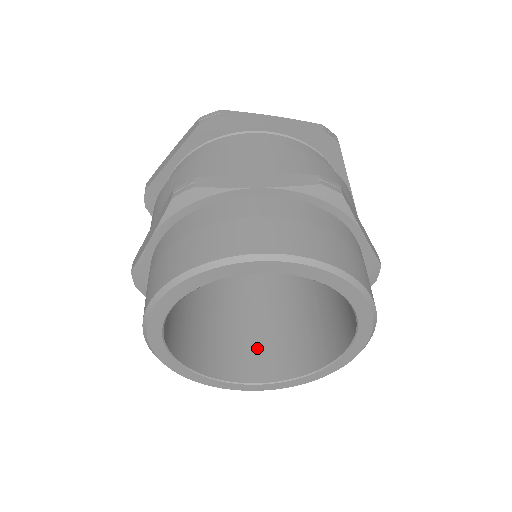
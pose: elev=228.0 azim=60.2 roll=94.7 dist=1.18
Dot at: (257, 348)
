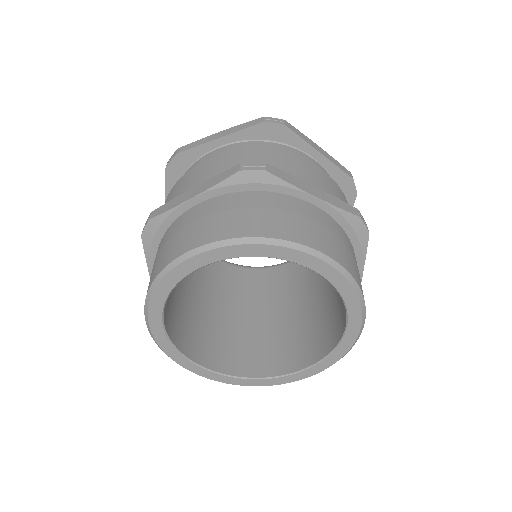
Dot at: (218, 340)
